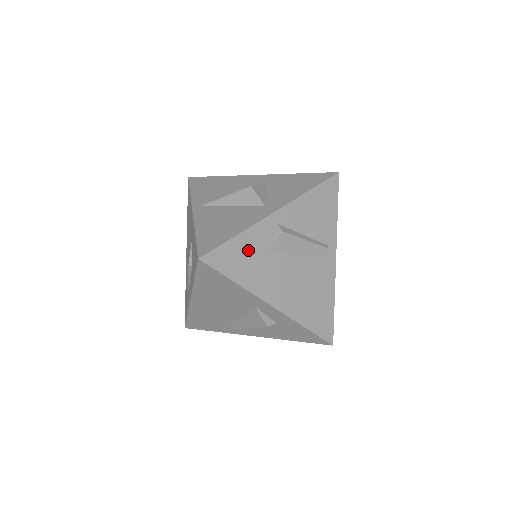
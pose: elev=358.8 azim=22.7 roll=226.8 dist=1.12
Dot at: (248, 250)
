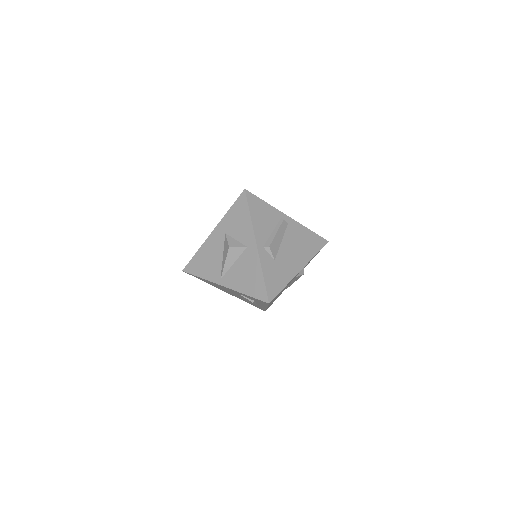
Dot at: (272, 272)
